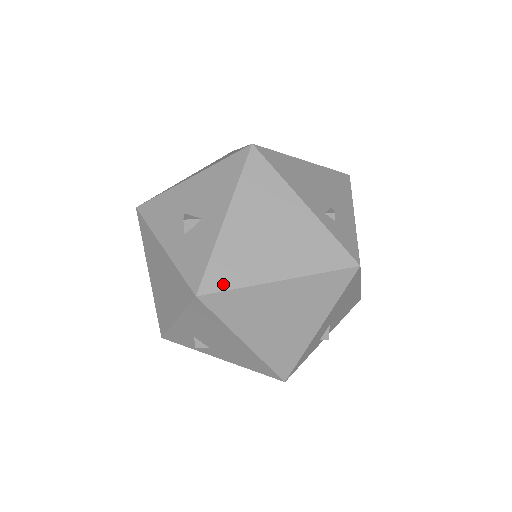
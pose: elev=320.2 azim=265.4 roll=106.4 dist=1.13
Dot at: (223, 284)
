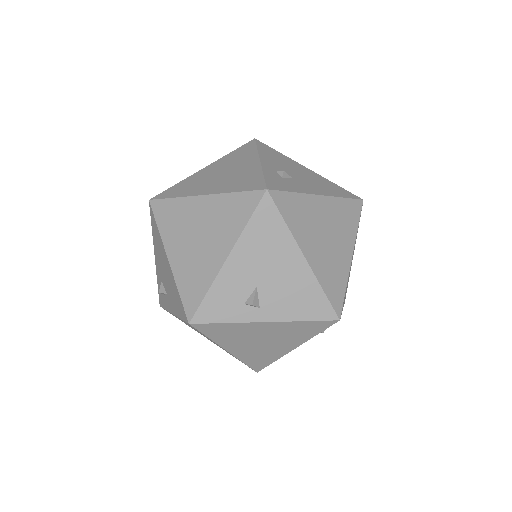
Dot at: (169, 195)
